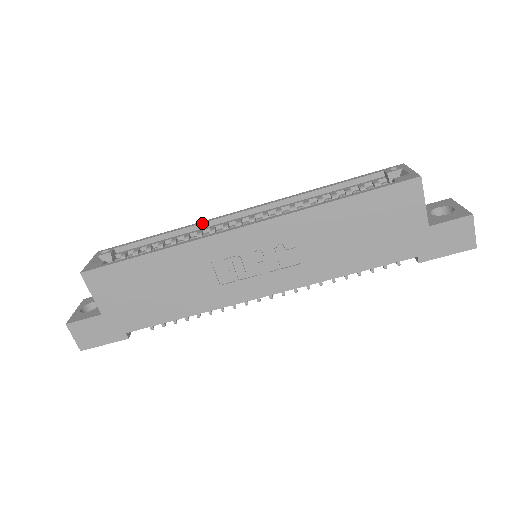
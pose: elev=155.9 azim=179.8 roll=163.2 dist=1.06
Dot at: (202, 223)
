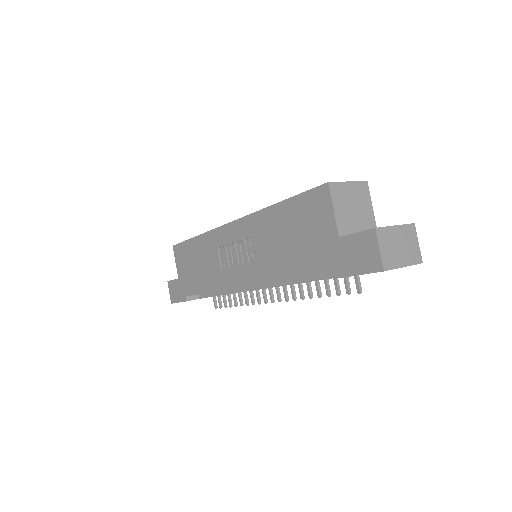
Dot at: occluded
